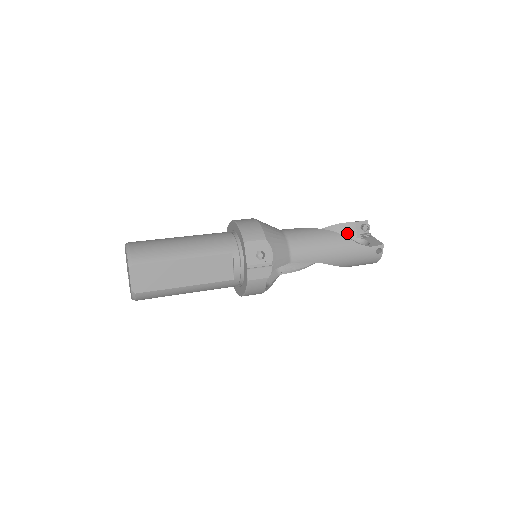
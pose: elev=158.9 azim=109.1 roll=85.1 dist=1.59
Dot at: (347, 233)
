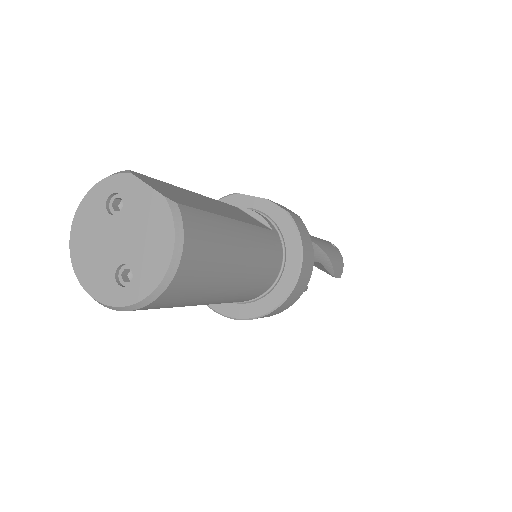
Dot at: occluded
